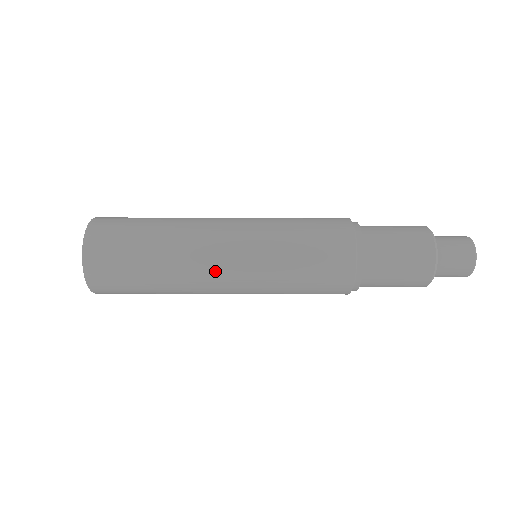
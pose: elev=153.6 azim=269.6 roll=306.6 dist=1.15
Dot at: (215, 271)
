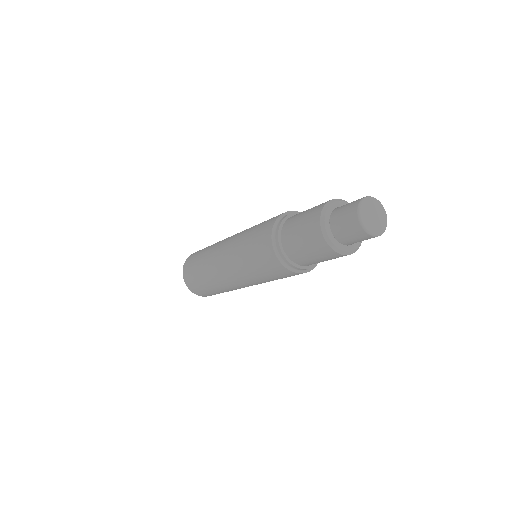
Dot at: (224, 276)
